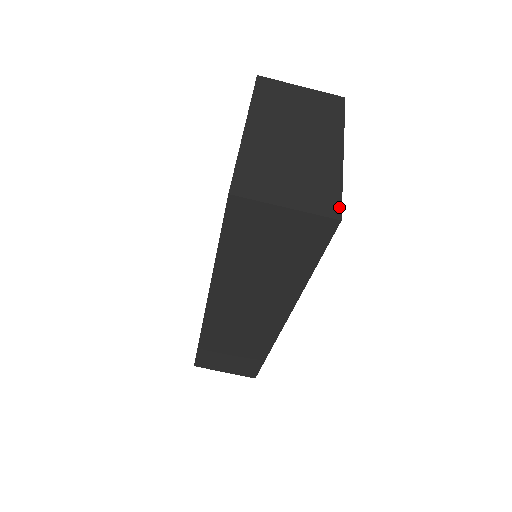
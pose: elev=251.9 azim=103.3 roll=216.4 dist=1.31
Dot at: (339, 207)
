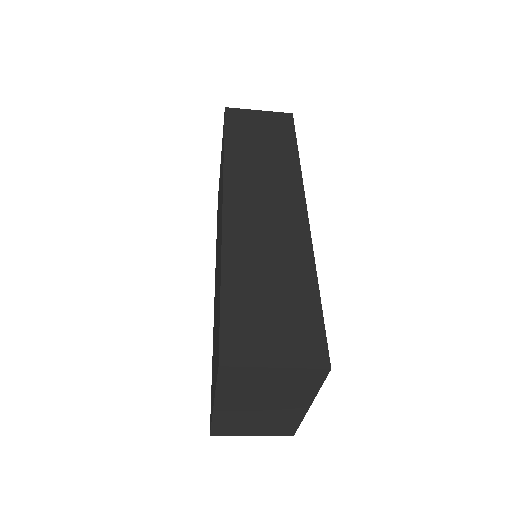
Dot at: (294, 432)
